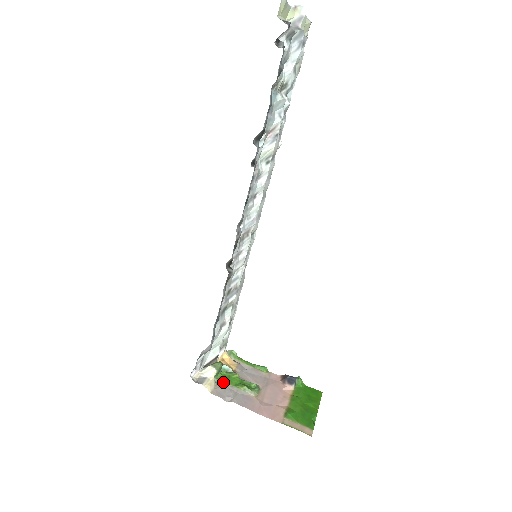
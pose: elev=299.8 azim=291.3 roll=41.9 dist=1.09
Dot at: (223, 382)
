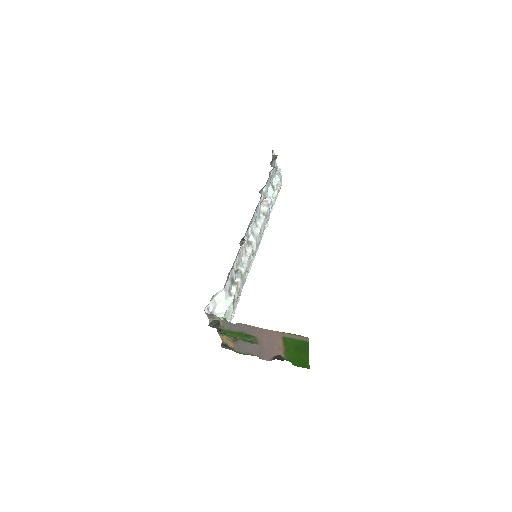
Dot at: (227, 329)
